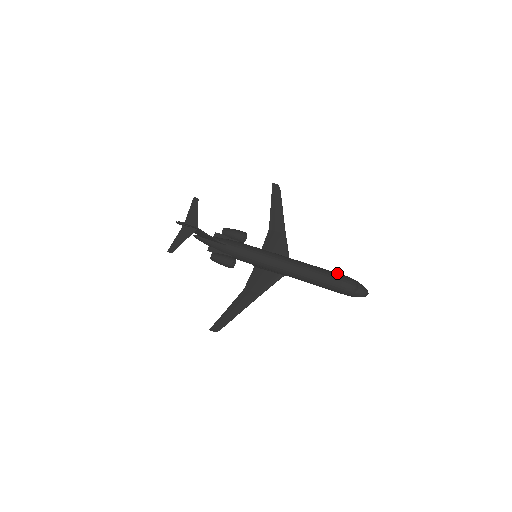
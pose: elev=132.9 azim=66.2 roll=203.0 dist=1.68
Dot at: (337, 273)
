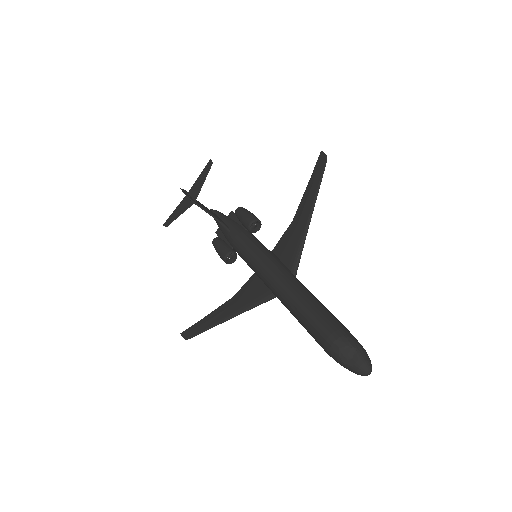
Dot at: (332, 320)
